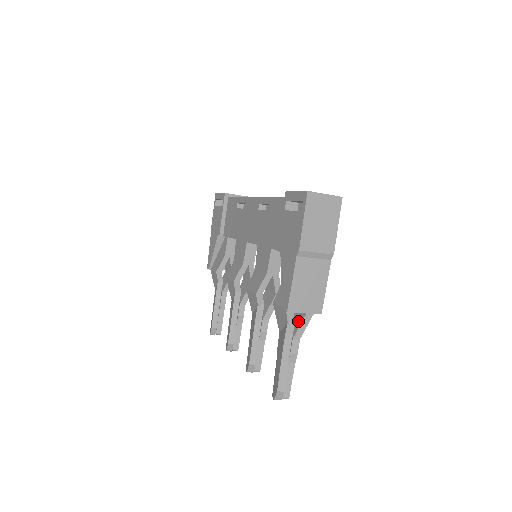
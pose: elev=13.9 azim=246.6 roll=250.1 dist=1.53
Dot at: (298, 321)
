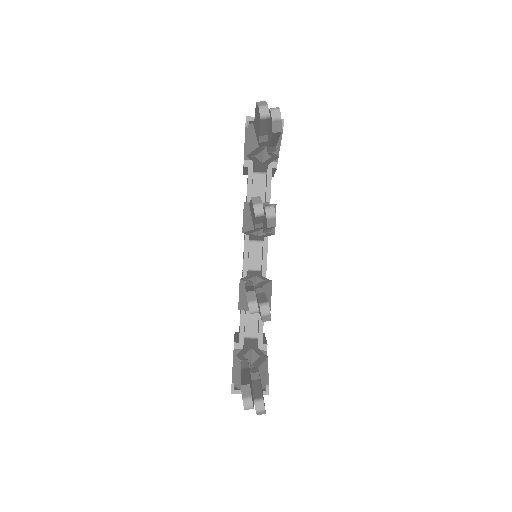
Dot at: occluded
